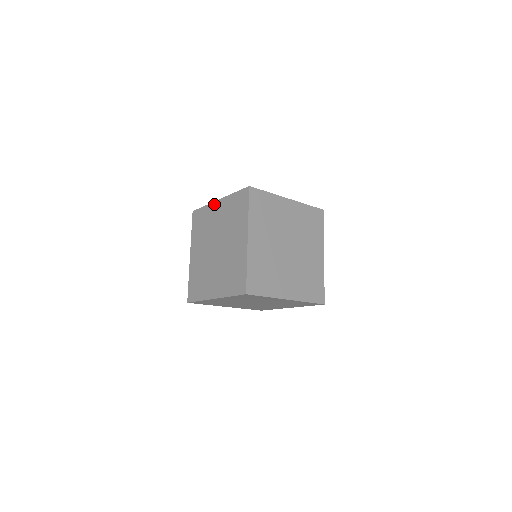
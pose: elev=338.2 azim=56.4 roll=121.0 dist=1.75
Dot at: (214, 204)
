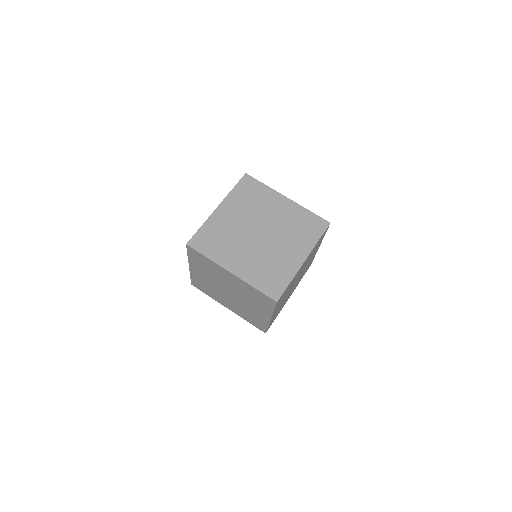
Dot at: occluded
